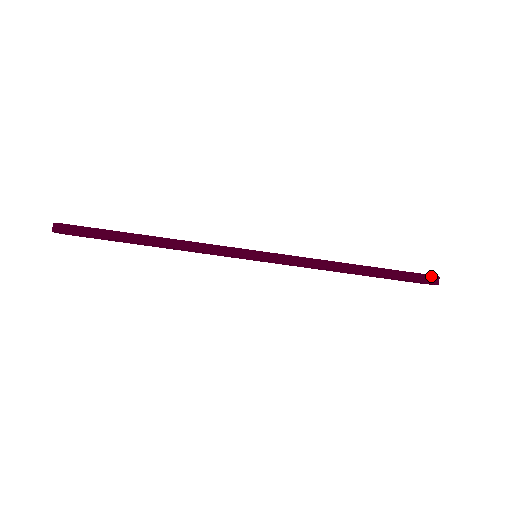
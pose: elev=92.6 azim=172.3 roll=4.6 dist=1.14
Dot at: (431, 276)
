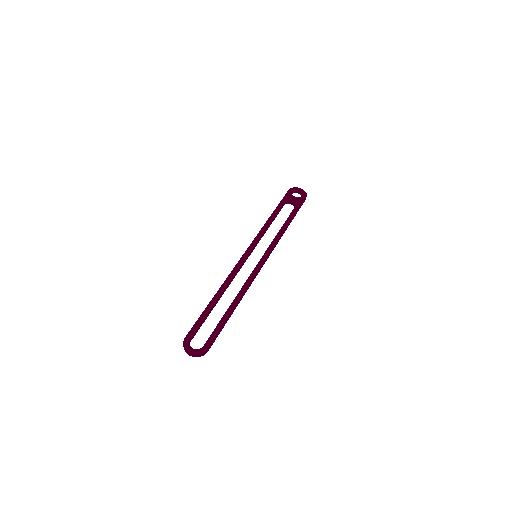
Dot at: occluded
